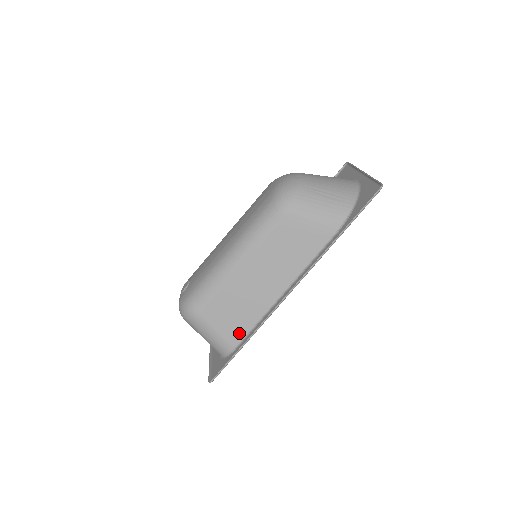
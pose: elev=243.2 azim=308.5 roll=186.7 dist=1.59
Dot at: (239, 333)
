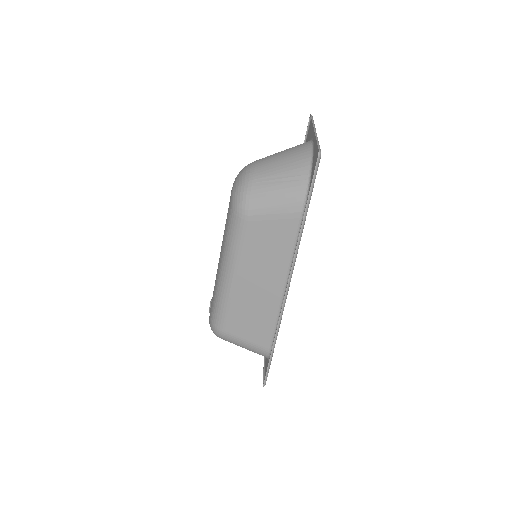
Dot at: (267, 337)
